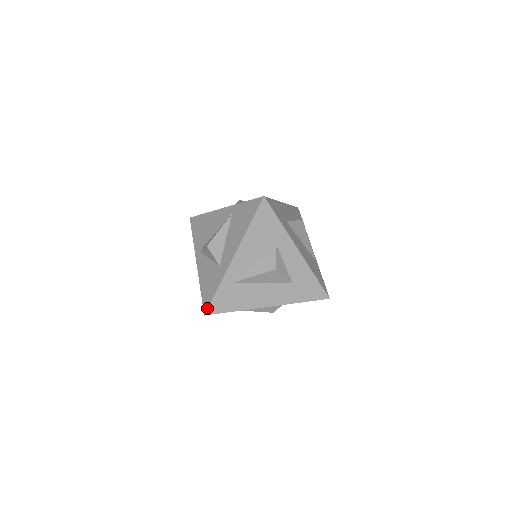
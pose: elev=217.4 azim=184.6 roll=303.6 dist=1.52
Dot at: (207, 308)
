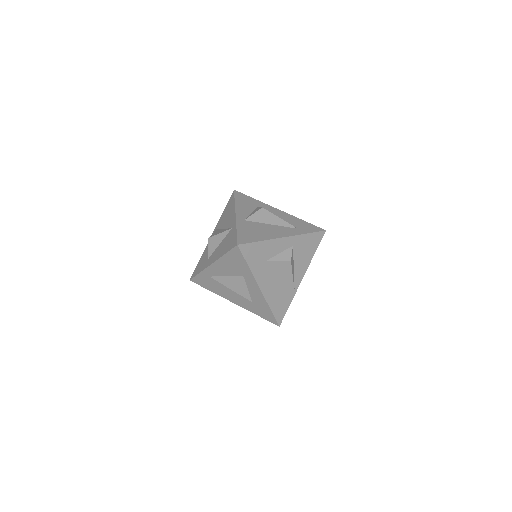
Dot at: (192, 278)
